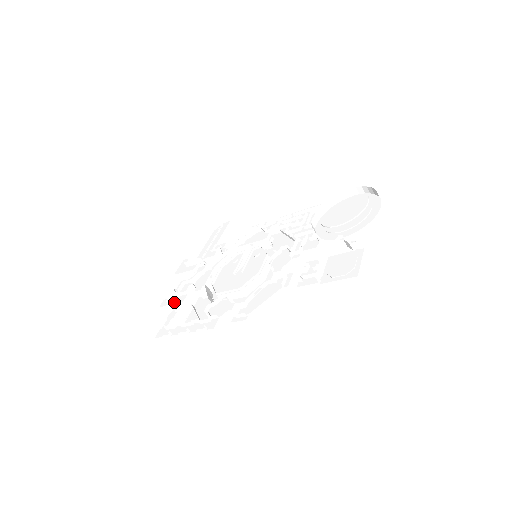
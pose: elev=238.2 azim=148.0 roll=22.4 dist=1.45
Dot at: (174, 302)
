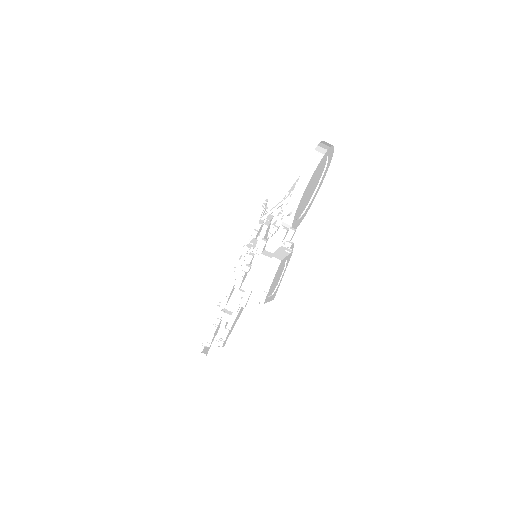
Dot at: (215, 314)
